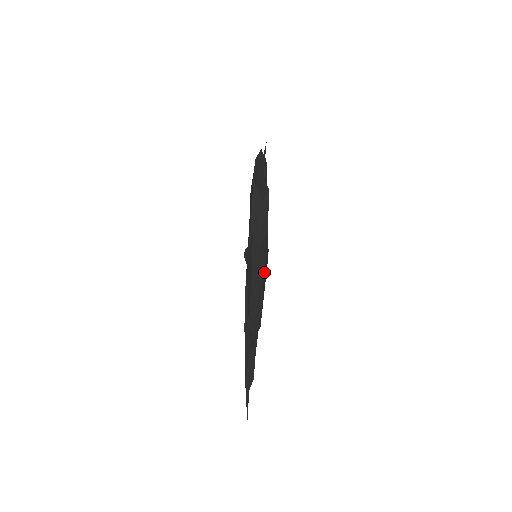
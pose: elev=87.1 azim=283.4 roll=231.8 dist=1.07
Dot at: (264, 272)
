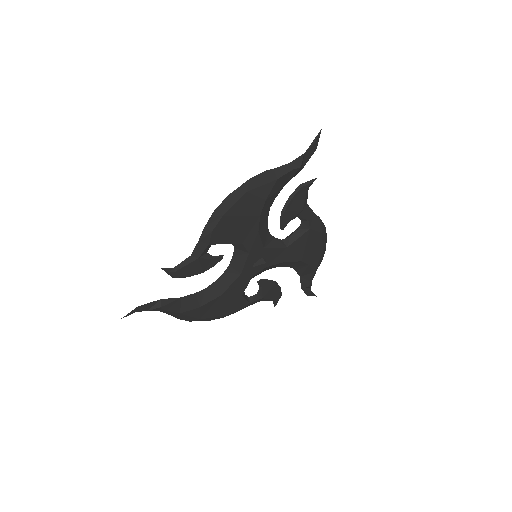
Dot at: (251, 192)
